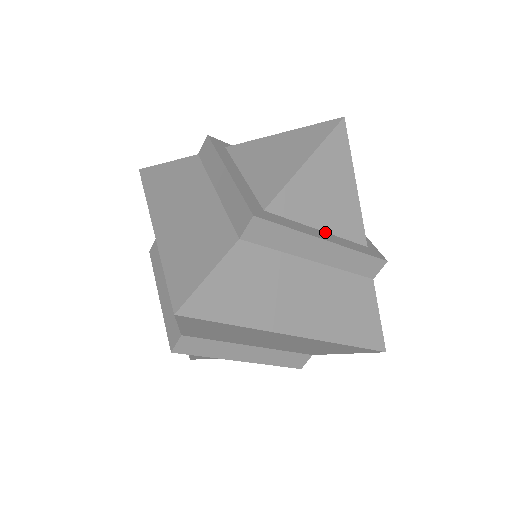
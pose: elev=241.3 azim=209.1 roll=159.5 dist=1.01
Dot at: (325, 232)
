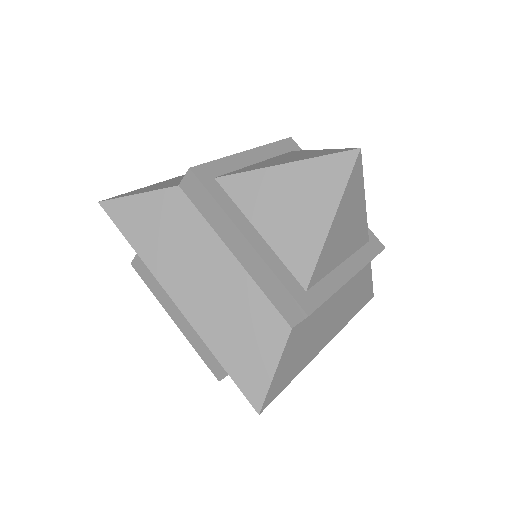
Dot at: (344, 261)
